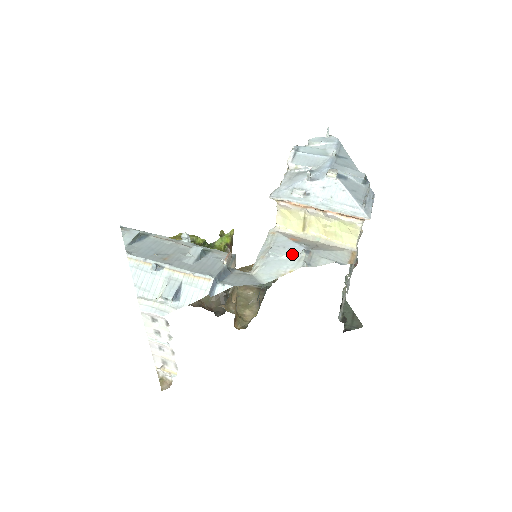
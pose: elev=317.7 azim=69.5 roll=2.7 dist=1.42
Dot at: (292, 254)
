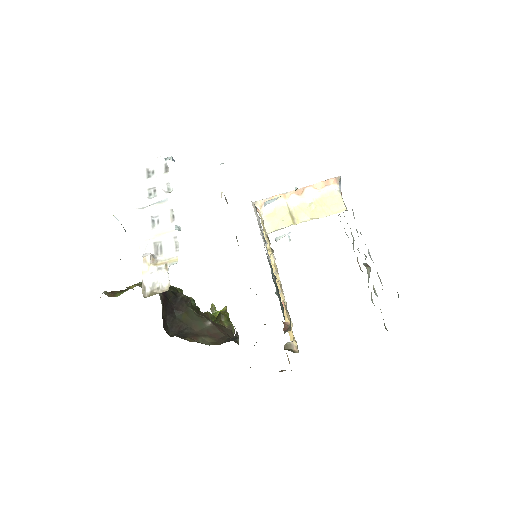
Dot at: occluded
